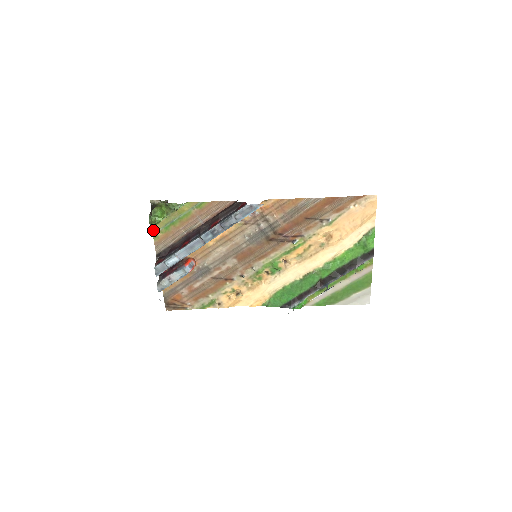
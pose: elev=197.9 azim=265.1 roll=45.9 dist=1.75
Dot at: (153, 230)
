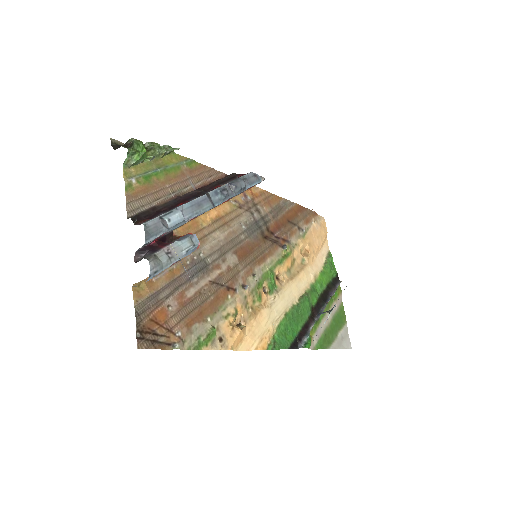
Dot at: (124, 174)
